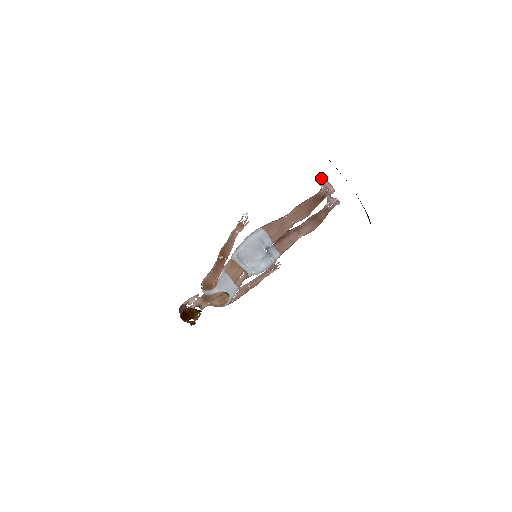
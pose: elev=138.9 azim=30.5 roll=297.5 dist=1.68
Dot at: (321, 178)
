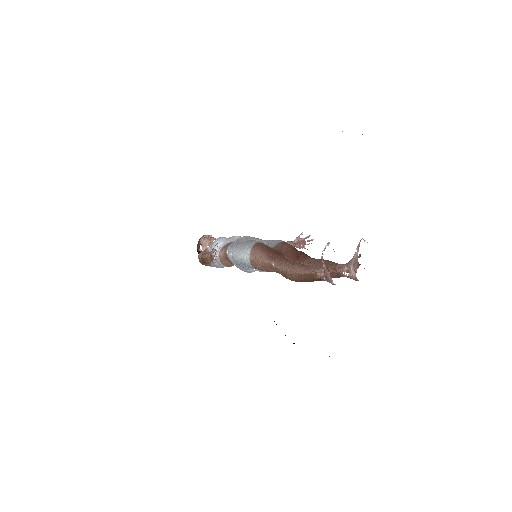
Dot at: (322, 261)
